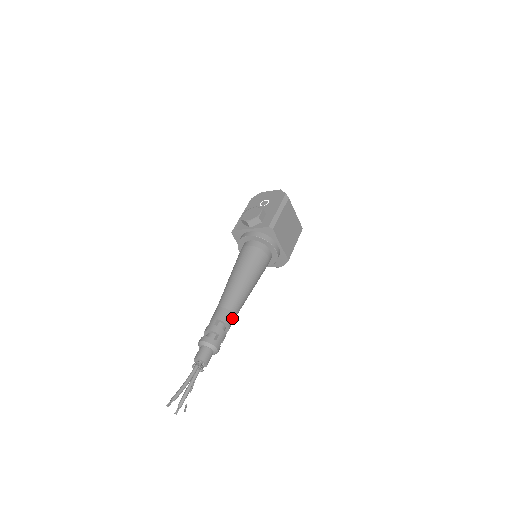
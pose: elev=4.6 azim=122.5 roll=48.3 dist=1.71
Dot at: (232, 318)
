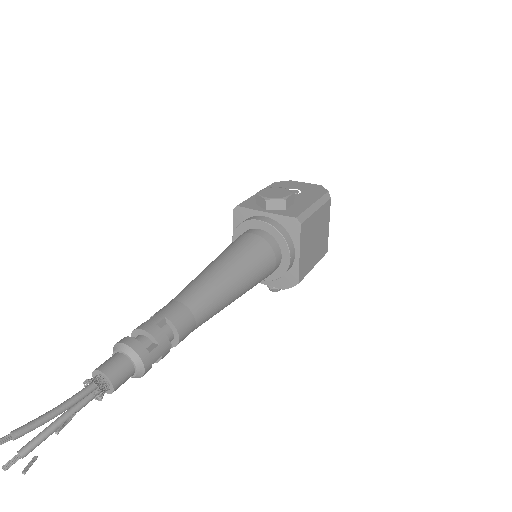
Dot at: (190, 327)
